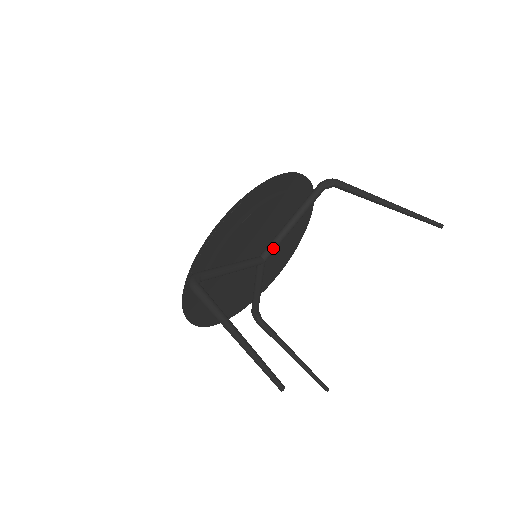
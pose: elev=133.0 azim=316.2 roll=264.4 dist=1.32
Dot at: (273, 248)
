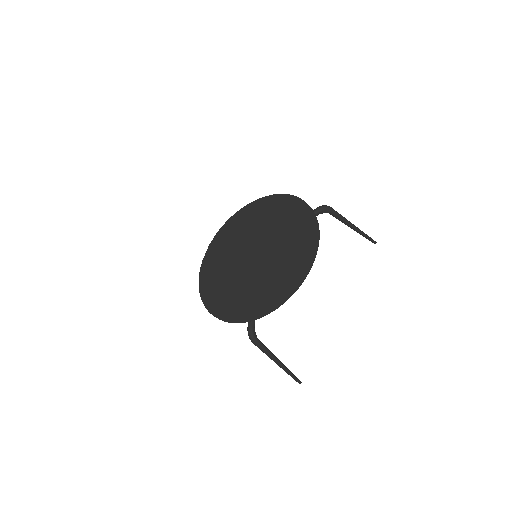
Dot at: occluded
